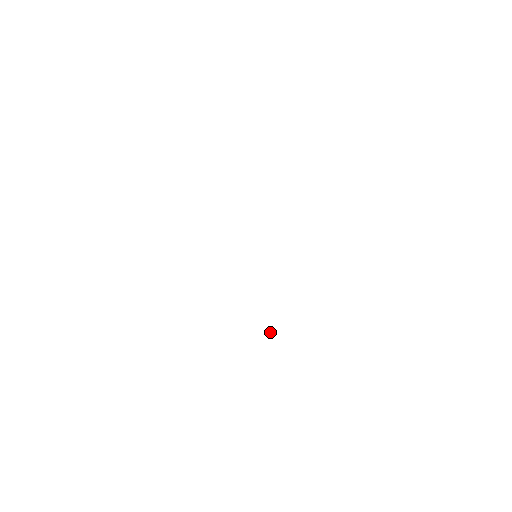
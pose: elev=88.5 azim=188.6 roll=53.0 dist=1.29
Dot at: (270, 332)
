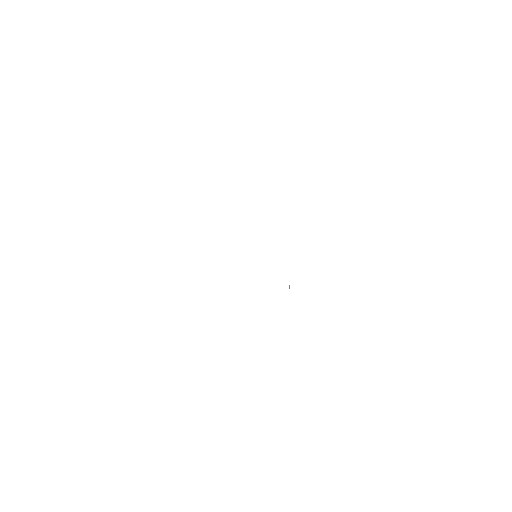
Dot at: (289, 286)
